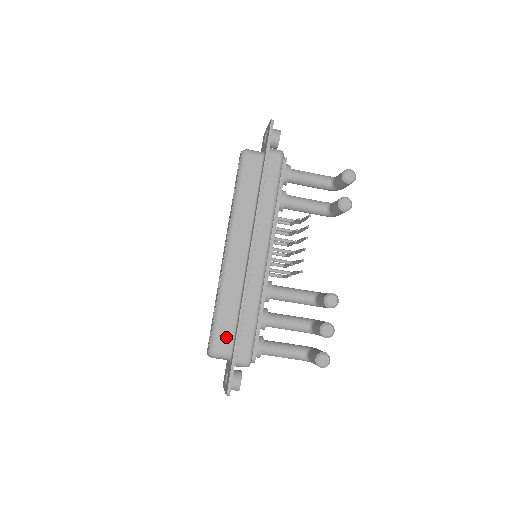
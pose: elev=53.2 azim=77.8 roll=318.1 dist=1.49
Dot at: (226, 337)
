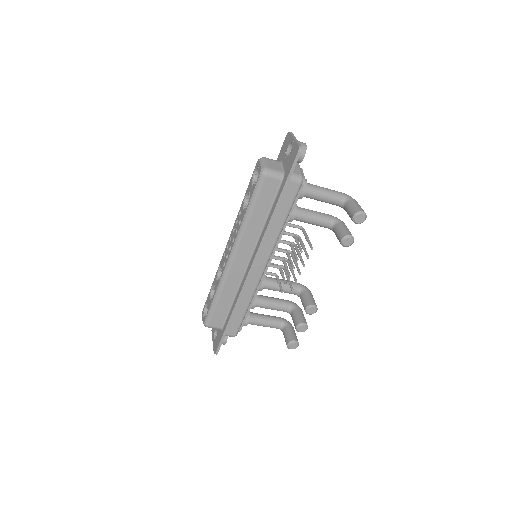
Dot at: (220, 318)
